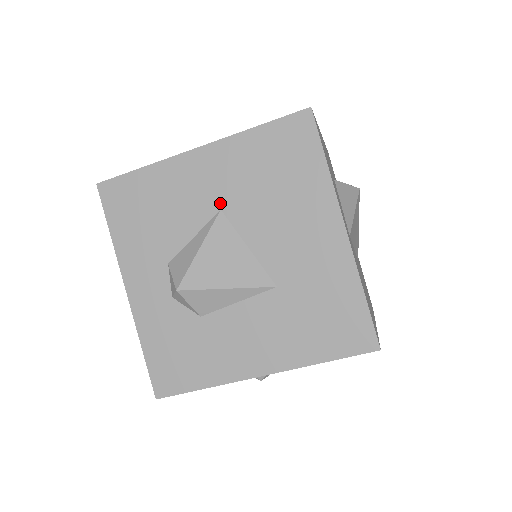
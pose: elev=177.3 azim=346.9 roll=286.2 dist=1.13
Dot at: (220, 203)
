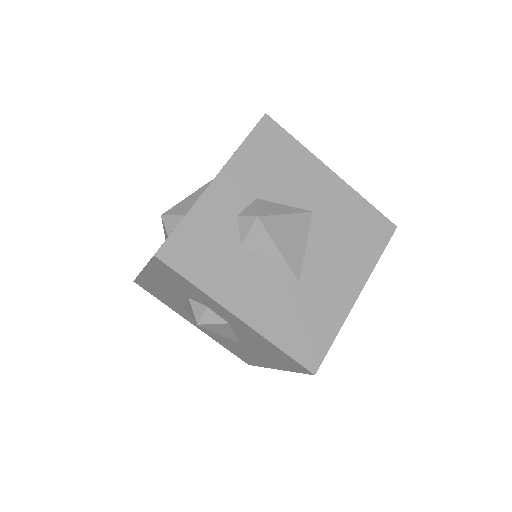
Dot at: (316, 209)
